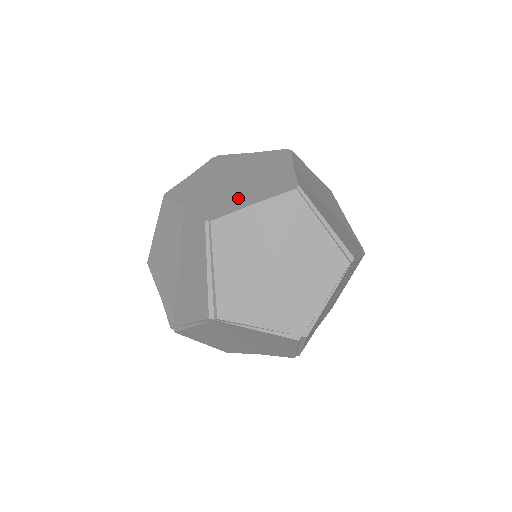
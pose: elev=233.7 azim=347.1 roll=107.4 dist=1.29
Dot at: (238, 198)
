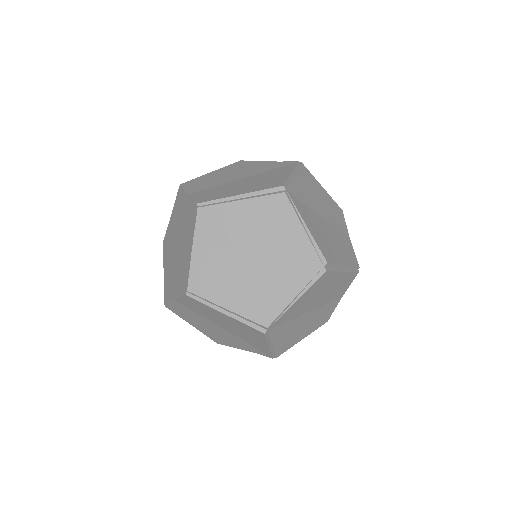
Dot at: (185, 256)
